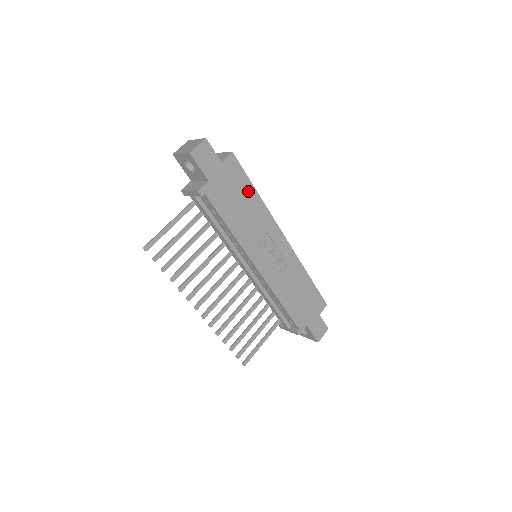
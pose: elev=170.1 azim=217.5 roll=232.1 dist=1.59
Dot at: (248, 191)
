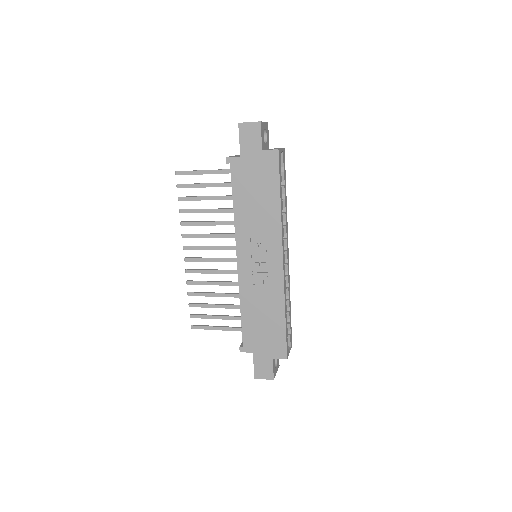
Dot at: (272, 192)
